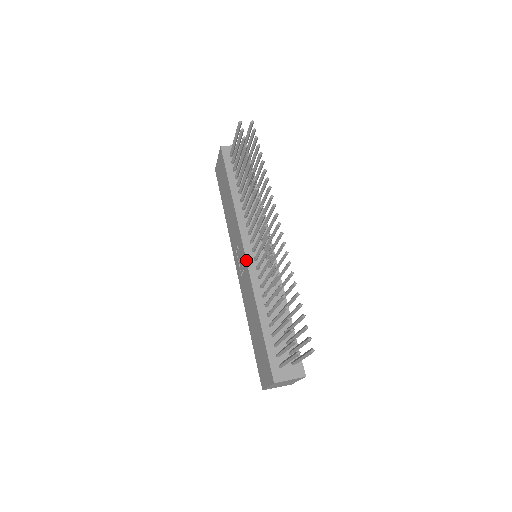
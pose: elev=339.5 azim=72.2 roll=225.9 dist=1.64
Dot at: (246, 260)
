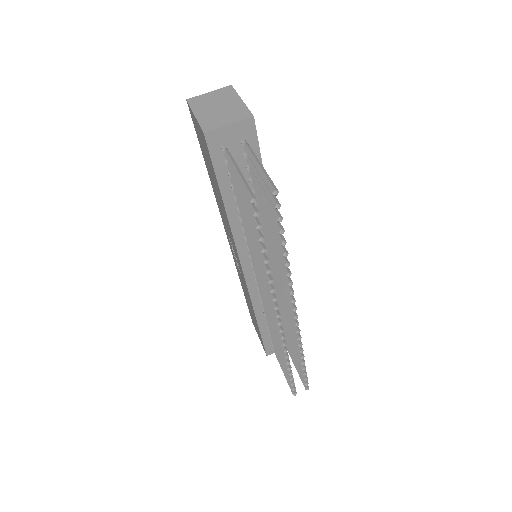
Dot at: (245, 282)
